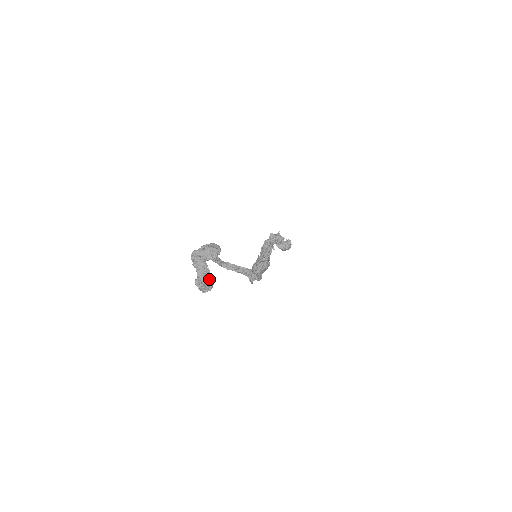
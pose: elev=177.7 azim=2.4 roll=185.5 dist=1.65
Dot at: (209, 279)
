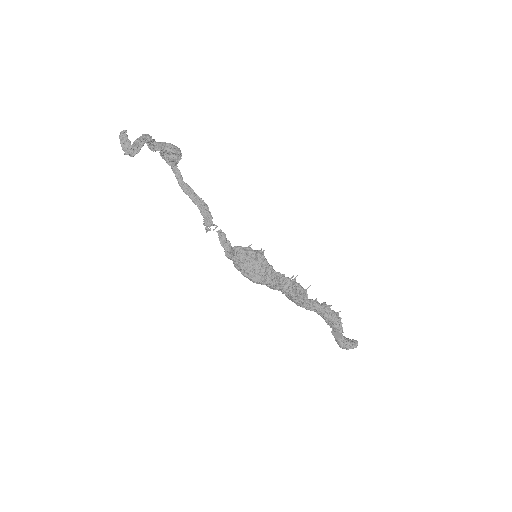
Dot at: (137, 145)
